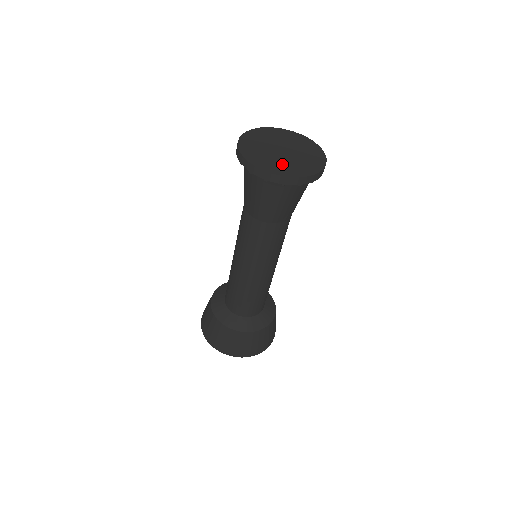
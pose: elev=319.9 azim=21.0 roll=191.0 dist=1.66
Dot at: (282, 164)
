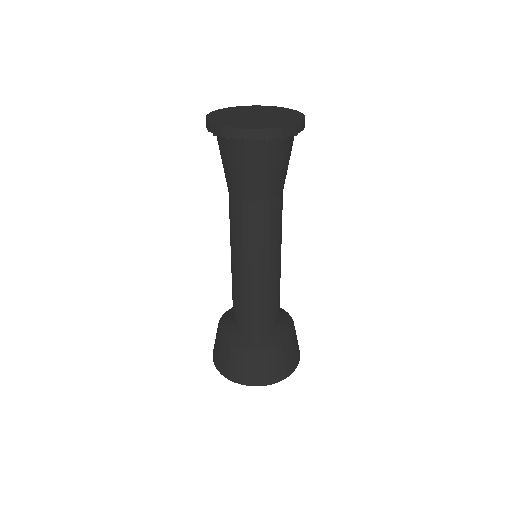
Dot at: (231, 119)
